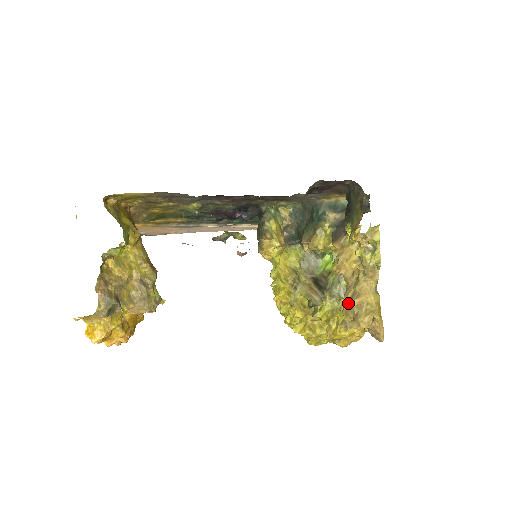
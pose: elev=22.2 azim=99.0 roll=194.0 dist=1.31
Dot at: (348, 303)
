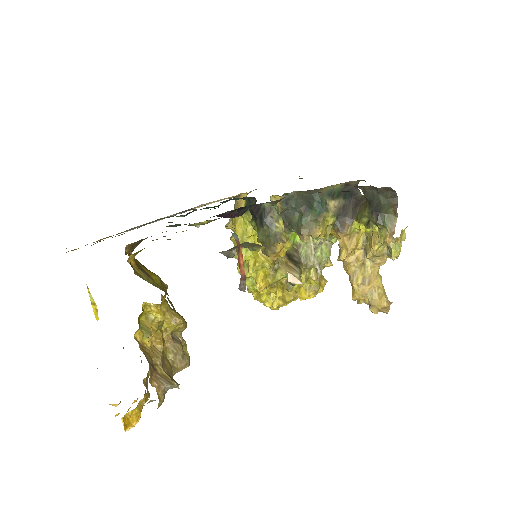
Dot at: (359, 289)
